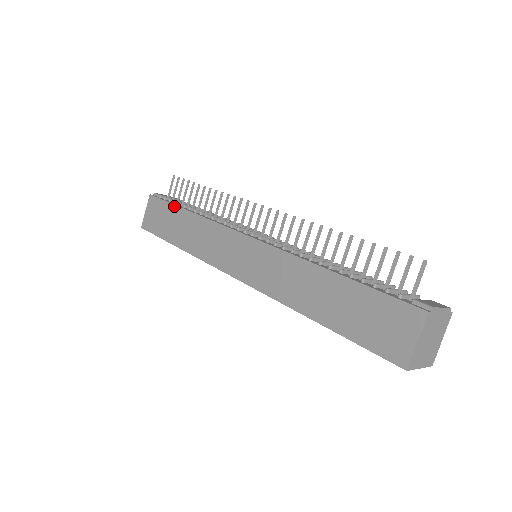
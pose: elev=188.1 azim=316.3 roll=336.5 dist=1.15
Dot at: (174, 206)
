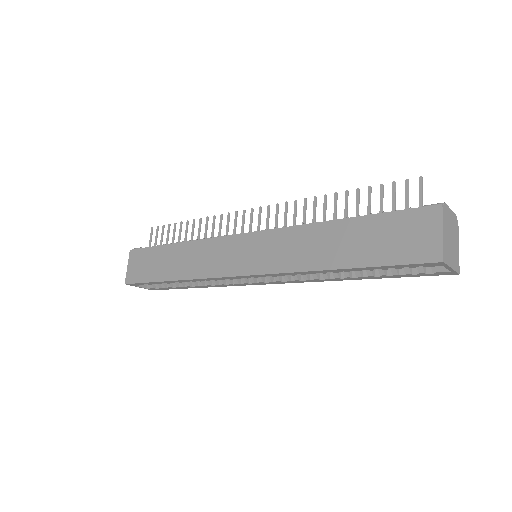
Dot at: (160, 247)
